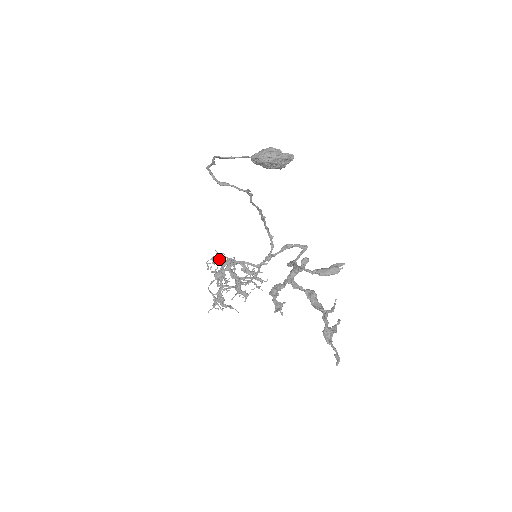
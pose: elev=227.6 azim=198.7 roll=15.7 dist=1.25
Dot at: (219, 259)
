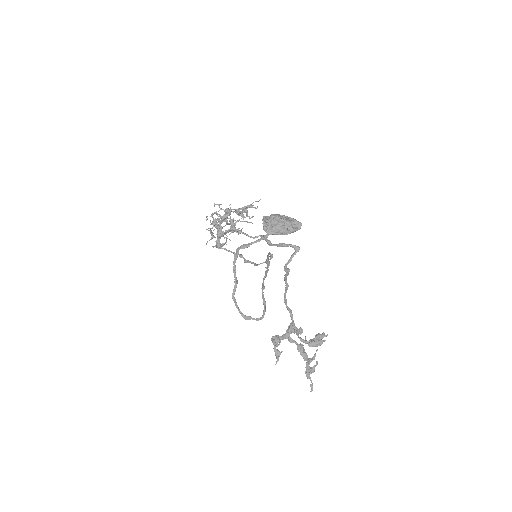
Dot at: (217, 215)
